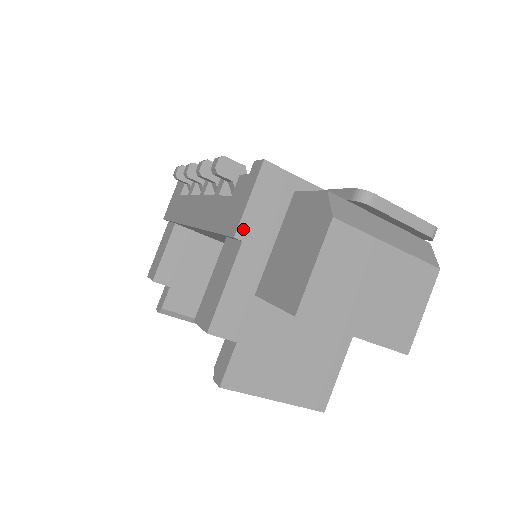
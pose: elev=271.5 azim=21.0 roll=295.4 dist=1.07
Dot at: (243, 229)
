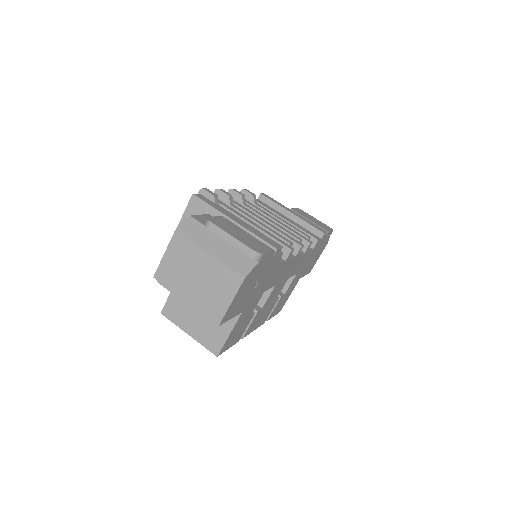
Dot at: occluded
